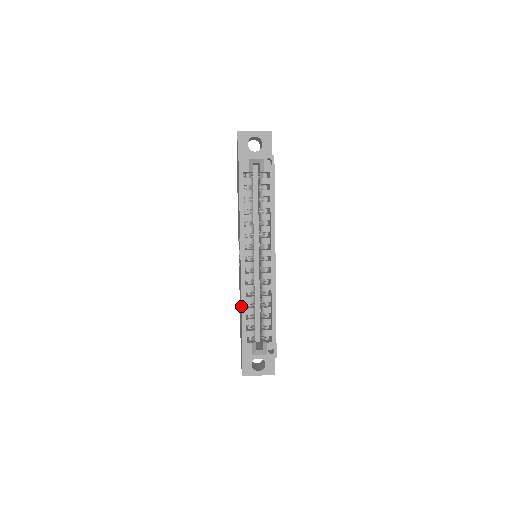
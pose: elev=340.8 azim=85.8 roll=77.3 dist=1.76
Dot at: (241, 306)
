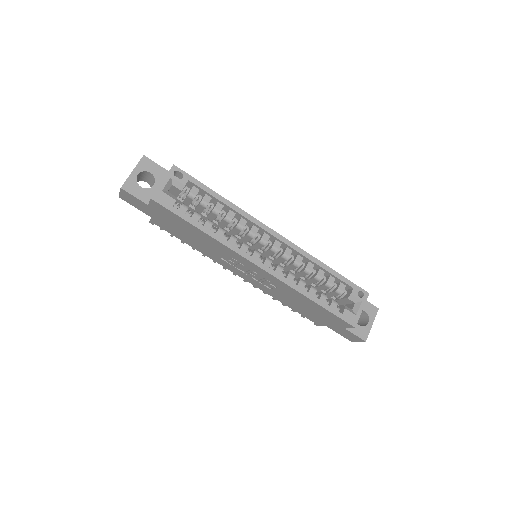
Dot at: (304, 296)
